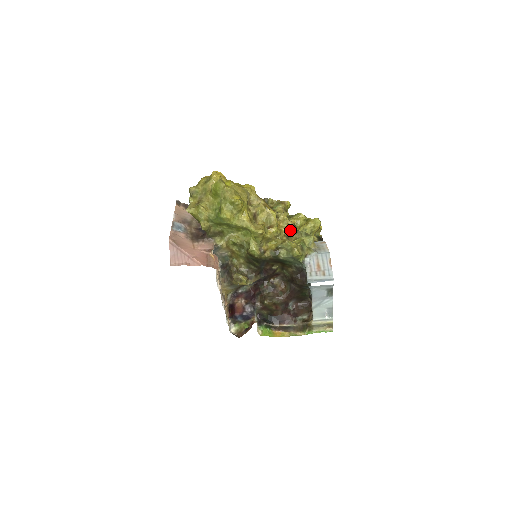
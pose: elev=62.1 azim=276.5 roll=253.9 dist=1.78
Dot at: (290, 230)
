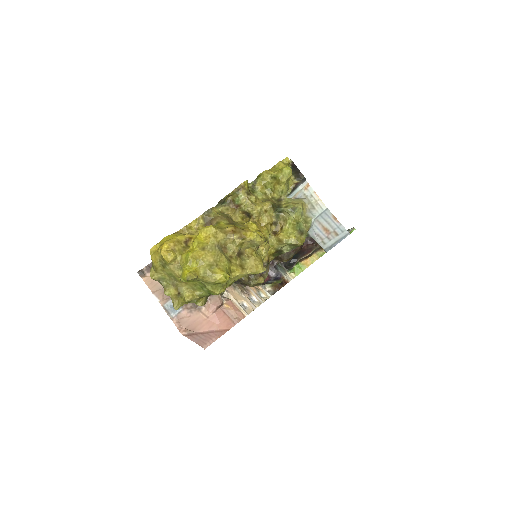
Dot at: (271, 213)
